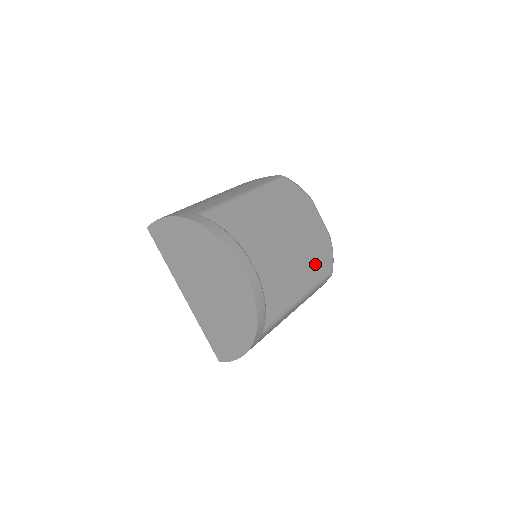
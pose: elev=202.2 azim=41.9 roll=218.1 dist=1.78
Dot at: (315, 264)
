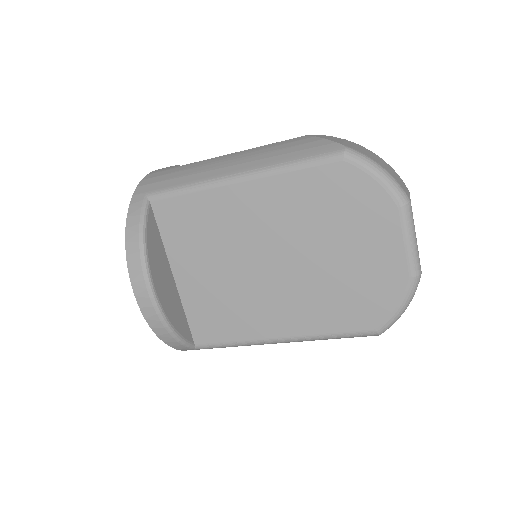
Dot at: (338, 310)
